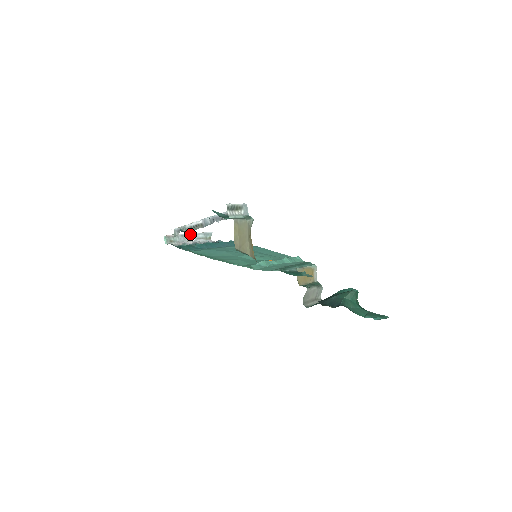
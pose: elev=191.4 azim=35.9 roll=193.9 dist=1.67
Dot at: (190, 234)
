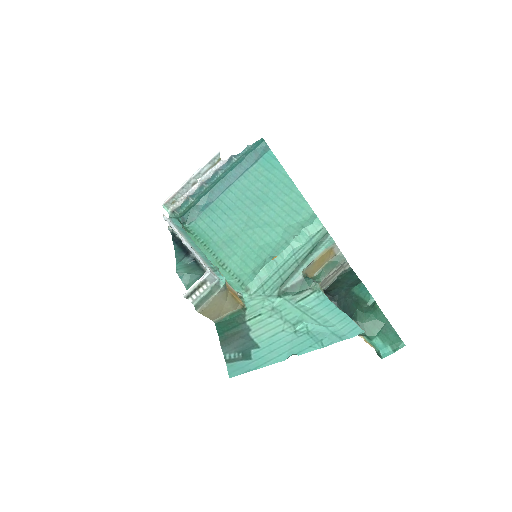
Dot at: (192, 178)
